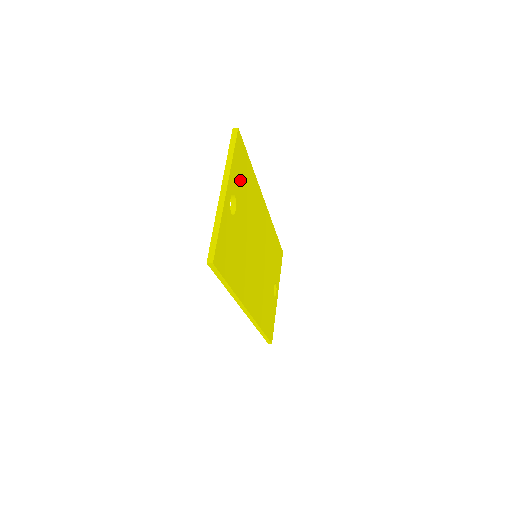
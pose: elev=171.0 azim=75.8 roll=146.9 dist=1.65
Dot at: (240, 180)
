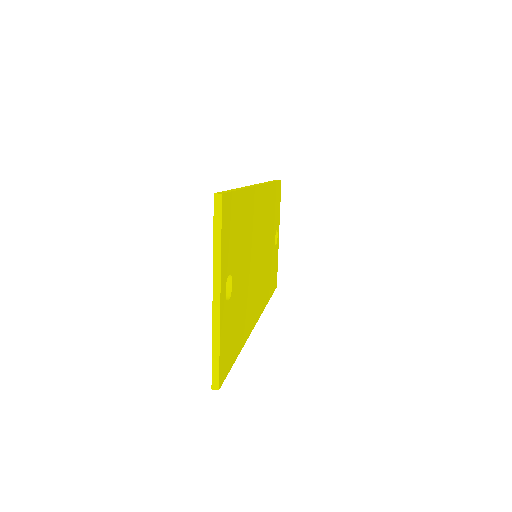
Dot at: (232, 242)
